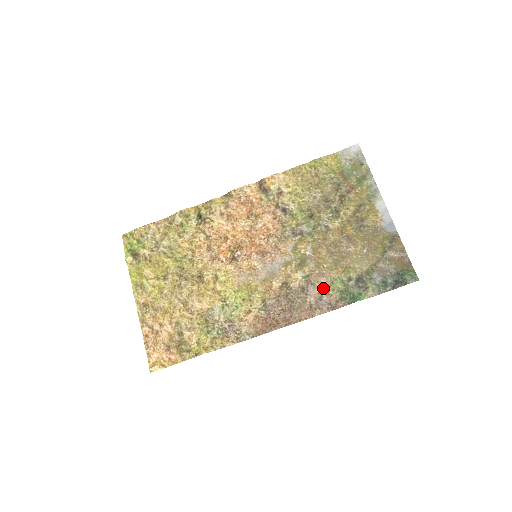
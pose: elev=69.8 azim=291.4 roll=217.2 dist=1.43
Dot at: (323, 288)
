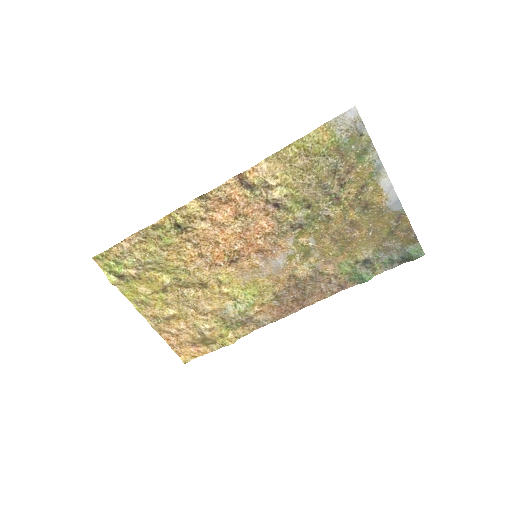
Dot at: (331, 273)
